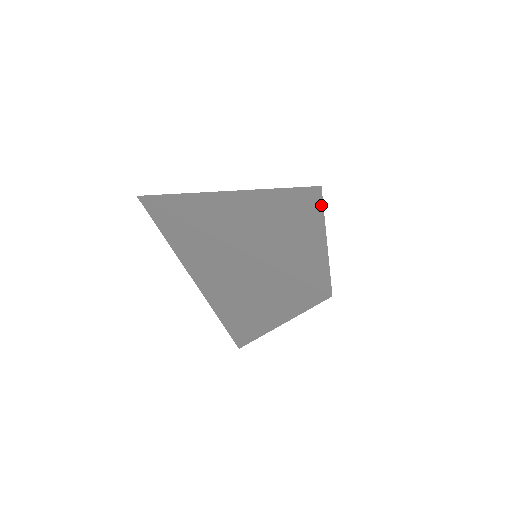
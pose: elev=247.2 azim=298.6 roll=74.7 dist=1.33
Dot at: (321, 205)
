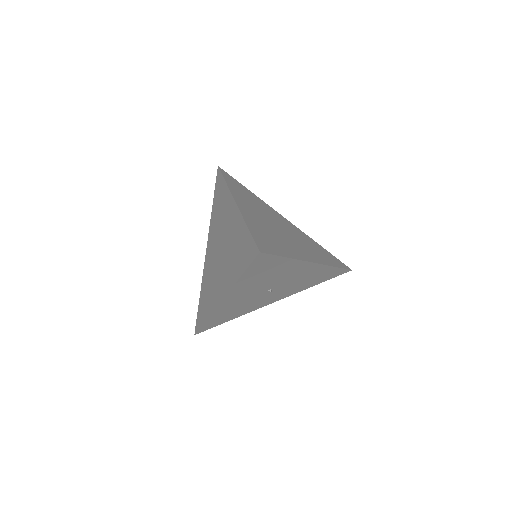
Dot at: (334, 265)
